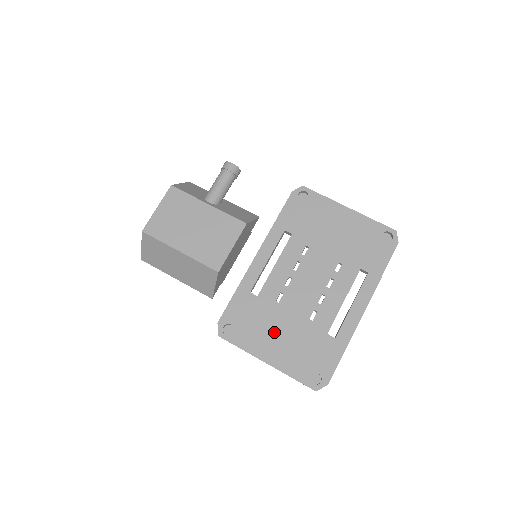
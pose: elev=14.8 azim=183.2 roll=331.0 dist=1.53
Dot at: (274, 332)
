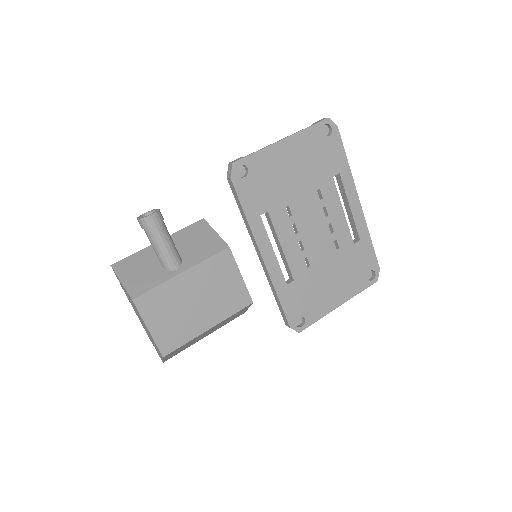
Dot at: (326, 285)
